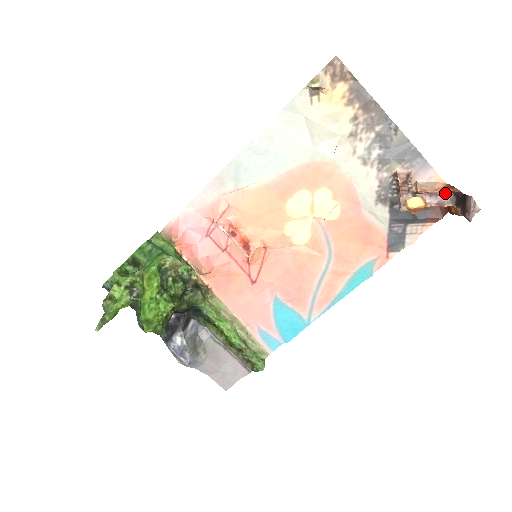
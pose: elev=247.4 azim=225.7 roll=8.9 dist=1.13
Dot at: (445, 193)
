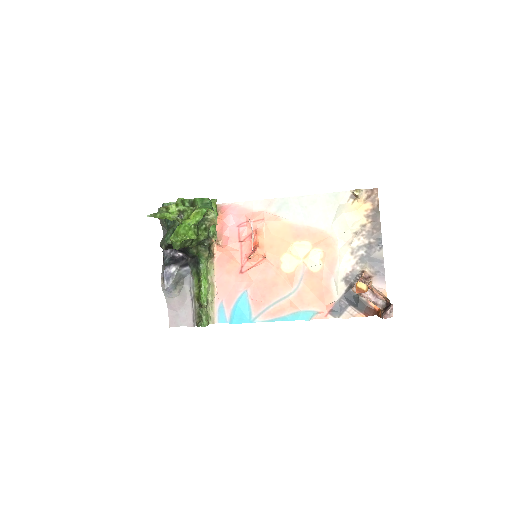
Dot at: (382, 299)
